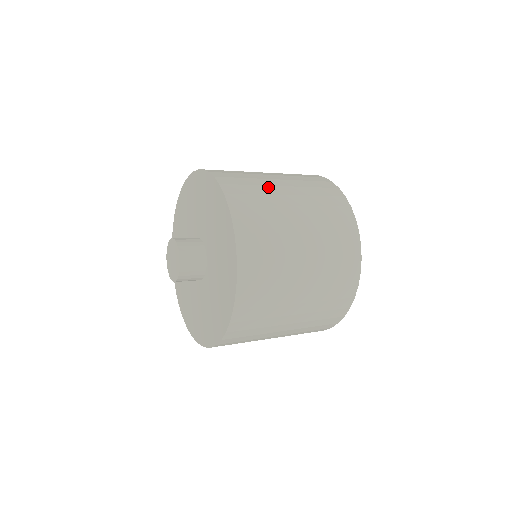
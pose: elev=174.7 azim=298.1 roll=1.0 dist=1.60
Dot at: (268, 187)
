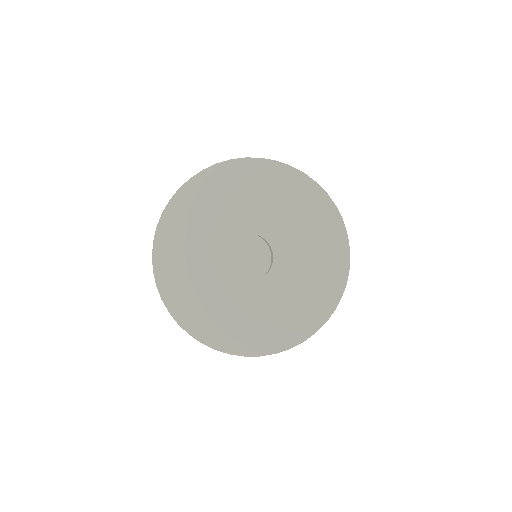
Dot at: occluded
